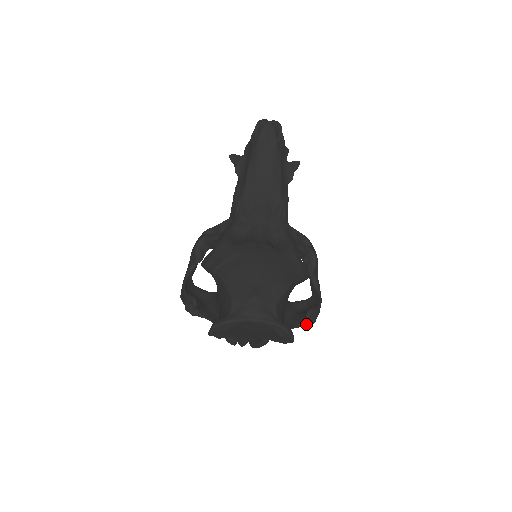
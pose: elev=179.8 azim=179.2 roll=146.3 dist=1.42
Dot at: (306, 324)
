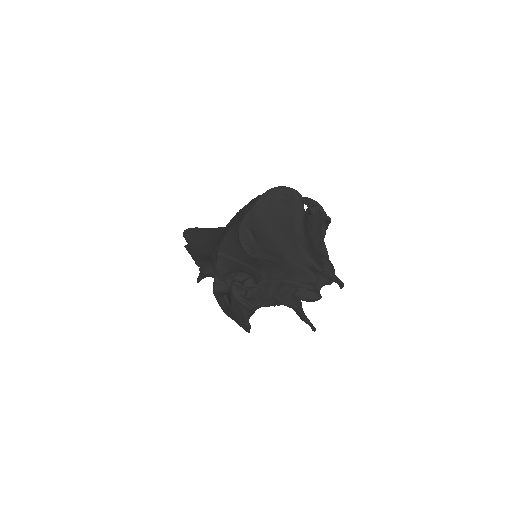
Dot at: (313, 207)
